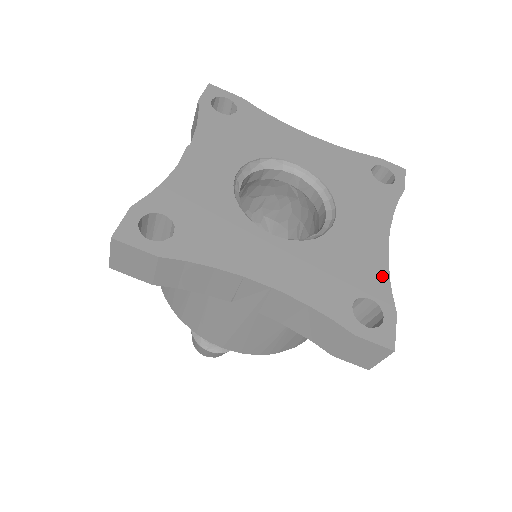
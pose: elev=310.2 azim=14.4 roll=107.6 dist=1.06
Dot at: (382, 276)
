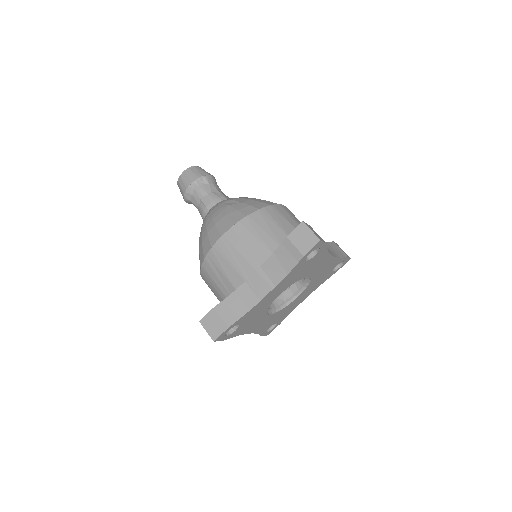
Dot at: occluded
